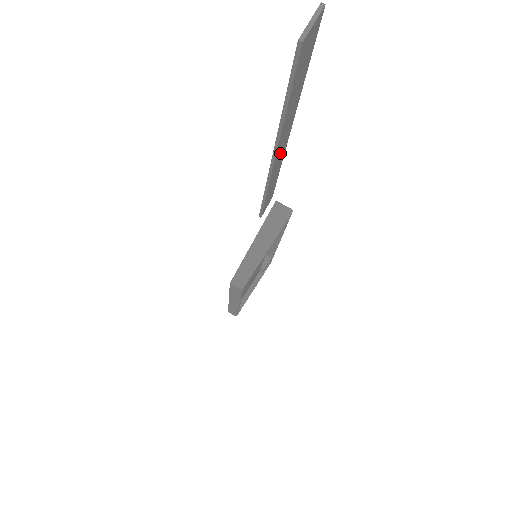
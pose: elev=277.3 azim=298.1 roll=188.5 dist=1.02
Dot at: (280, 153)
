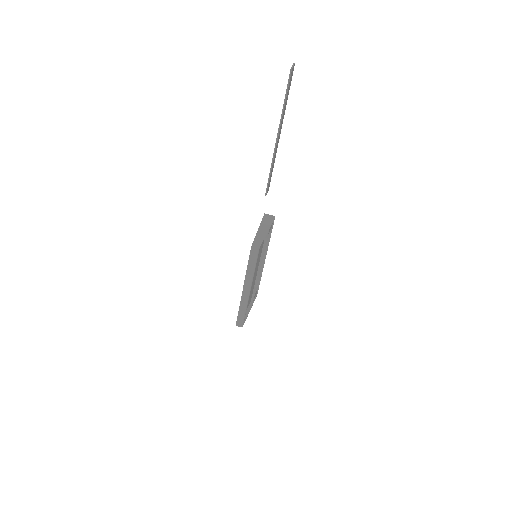
Dot at: (278, 139)
